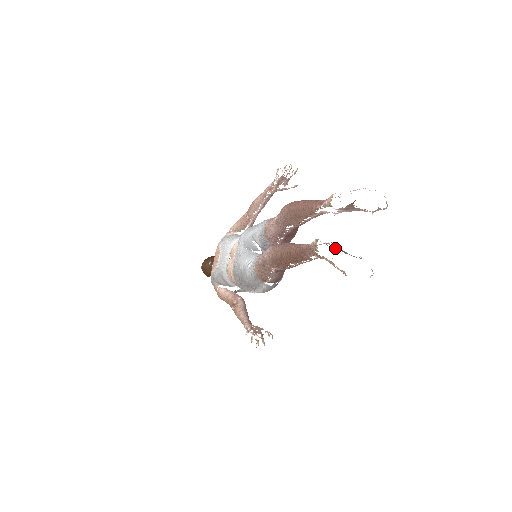
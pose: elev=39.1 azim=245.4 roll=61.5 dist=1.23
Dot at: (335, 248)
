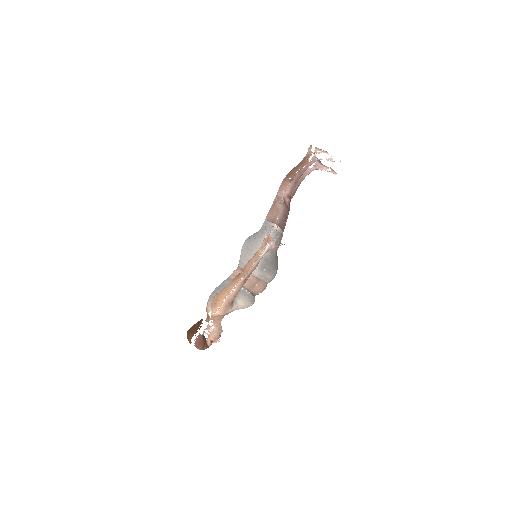
Dot at: occluded
